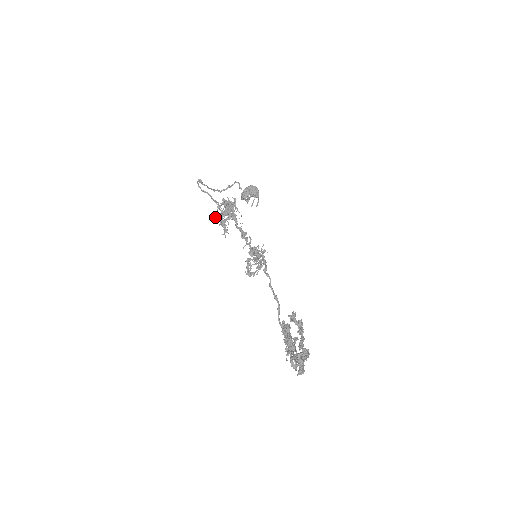
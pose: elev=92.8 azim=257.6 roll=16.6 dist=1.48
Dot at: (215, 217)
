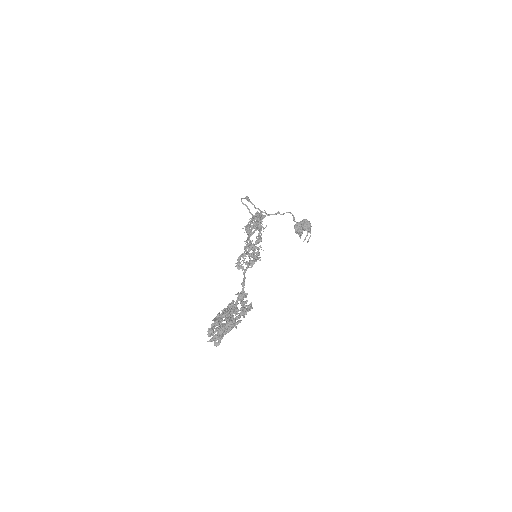
Dot at: (244, 226)
